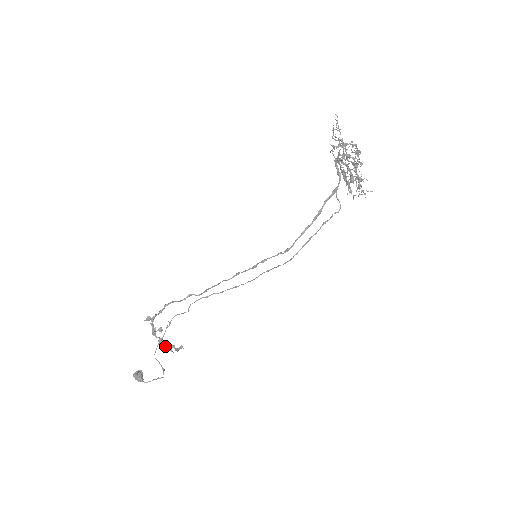
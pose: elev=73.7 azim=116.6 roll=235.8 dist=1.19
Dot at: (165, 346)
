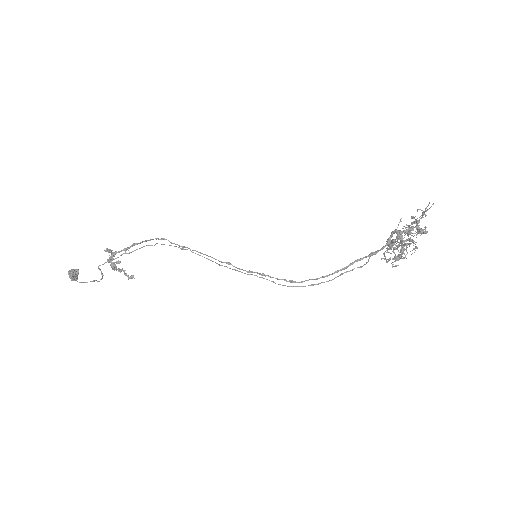
Dot at: occluded
